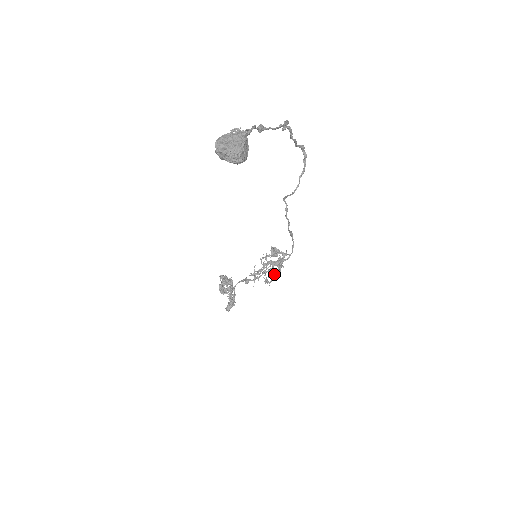
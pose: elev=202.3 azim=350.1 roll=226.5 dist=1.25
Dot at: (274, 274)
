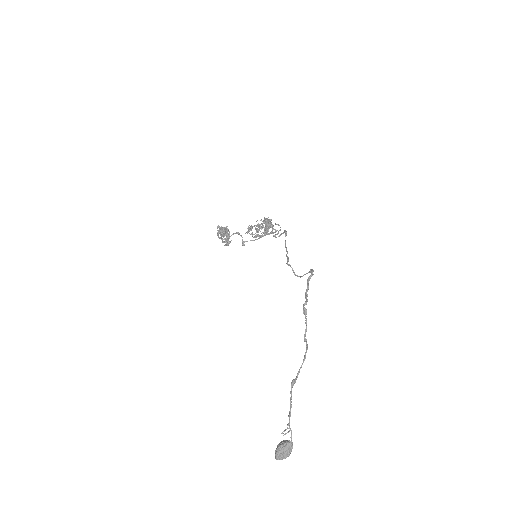
Dot at: (265, 231)
